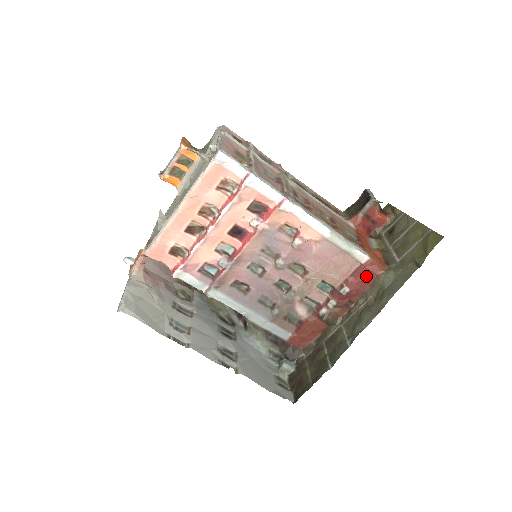
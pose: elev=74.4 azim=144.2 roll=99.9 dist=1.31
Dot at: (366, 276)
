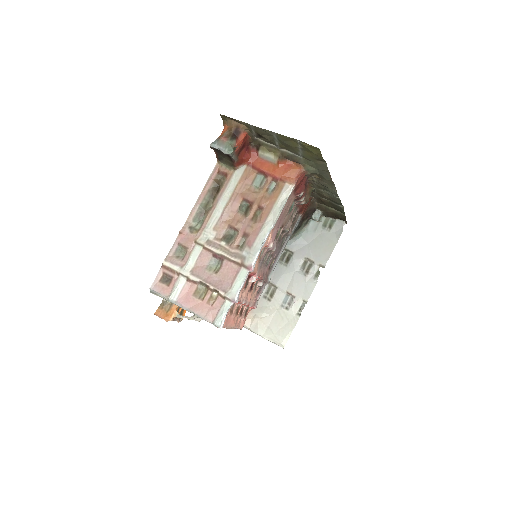
Dot at: (301, 182)
